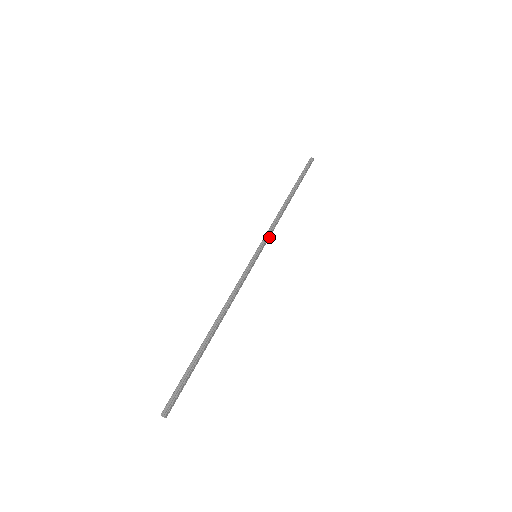
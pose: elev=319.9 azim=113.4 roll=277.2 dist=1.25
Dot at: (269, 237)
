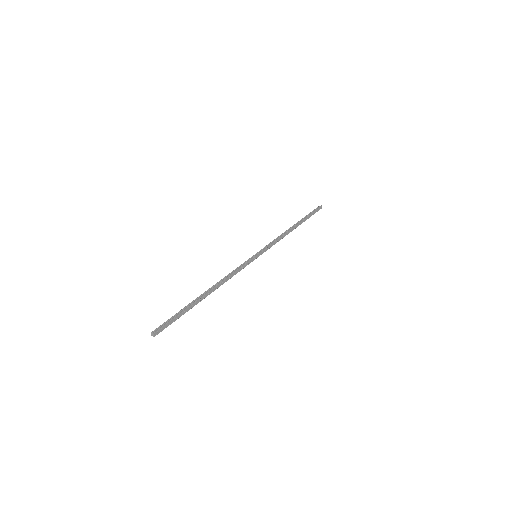
Dot at: (270, 247)
